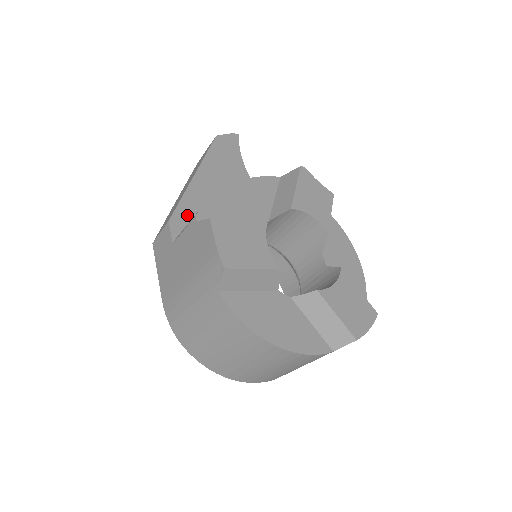
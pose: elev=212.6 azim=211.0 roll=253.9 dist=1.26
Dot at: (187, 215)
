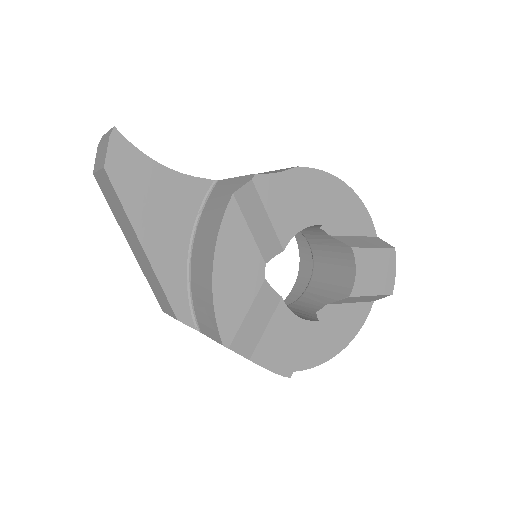
Dot at: (181, 295)
